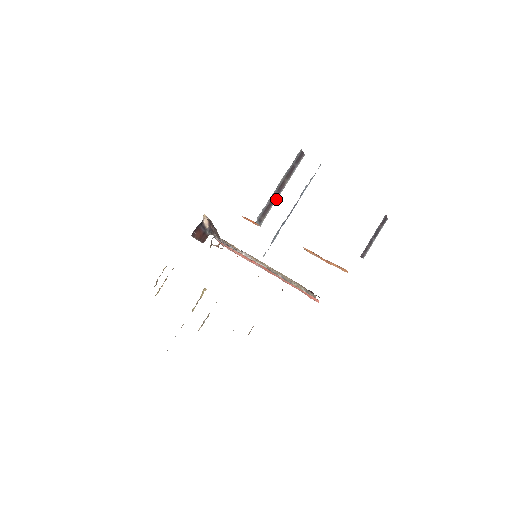
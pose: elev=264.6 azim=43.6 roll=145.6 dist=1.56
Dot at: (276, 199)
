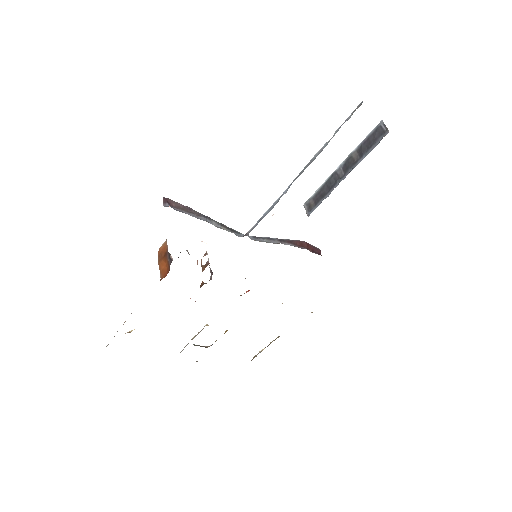
Dot at: occluded
